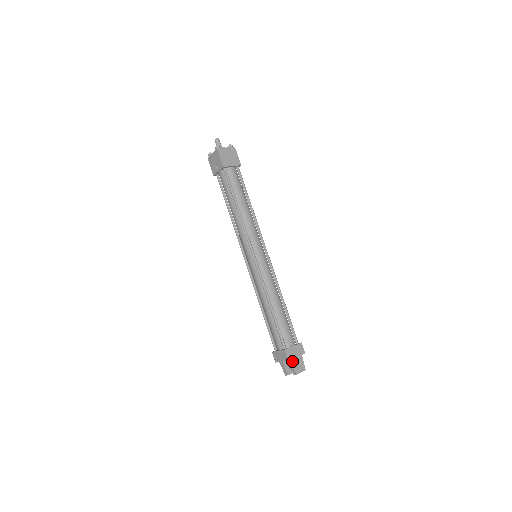
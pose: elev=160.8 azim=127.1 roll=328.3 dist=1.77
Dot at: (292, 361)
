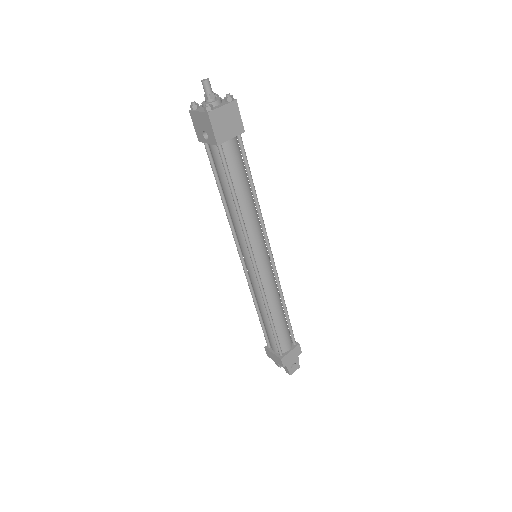
Dot at: (287, 365)
